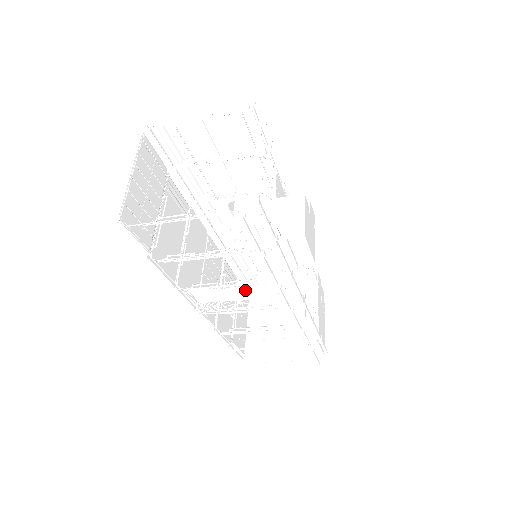
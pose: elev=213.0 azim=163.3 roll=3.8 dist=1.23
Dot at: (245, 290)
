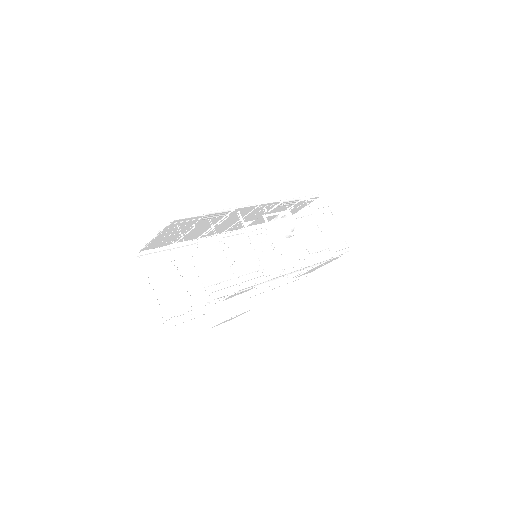
Dot at: (217, 279)
